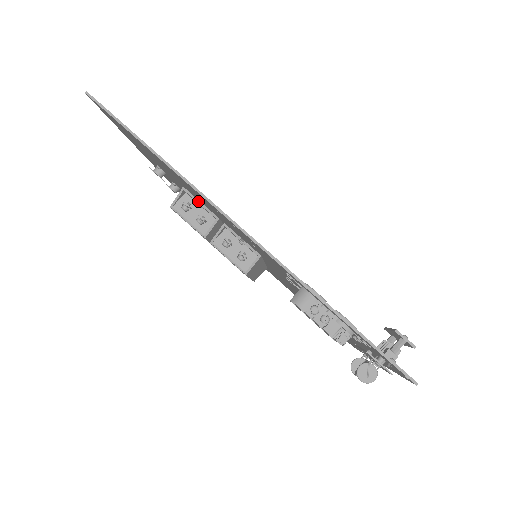
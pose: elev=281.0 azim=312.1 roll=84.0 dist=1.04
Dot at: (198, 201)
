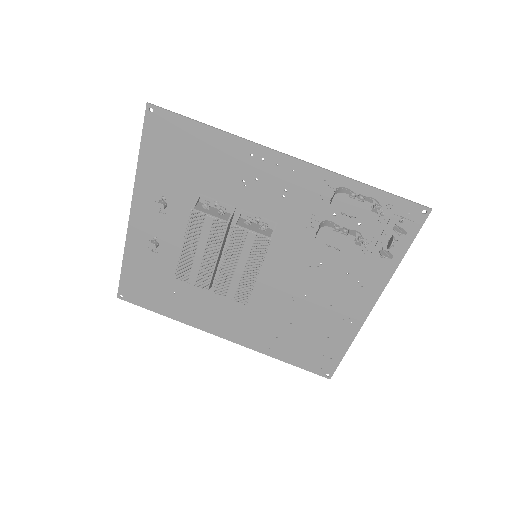
Dot at: (215, 200)
